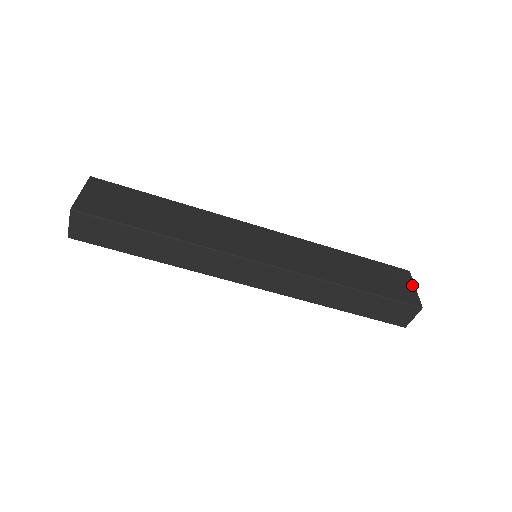
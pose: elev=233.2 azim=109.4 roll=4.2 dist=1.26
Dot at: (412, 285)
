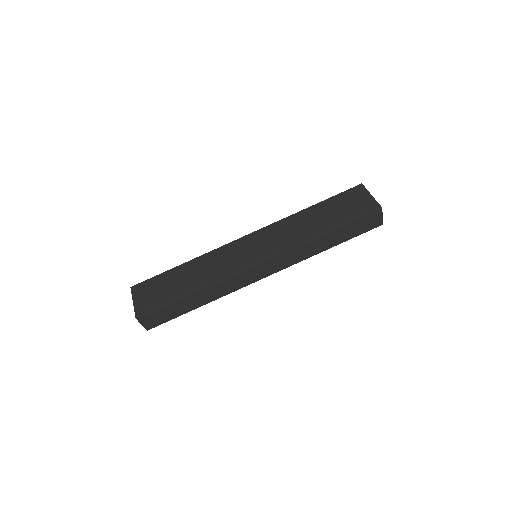
Dot at: (368, 194)
